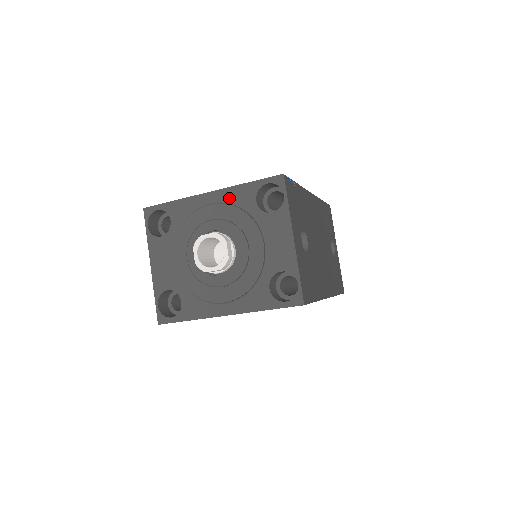
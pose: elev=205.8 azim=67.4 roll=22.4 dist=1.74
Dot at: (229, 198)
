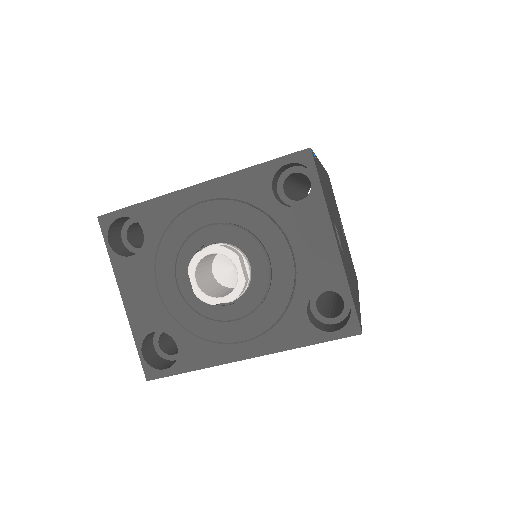
Dot at: (230, 191)
